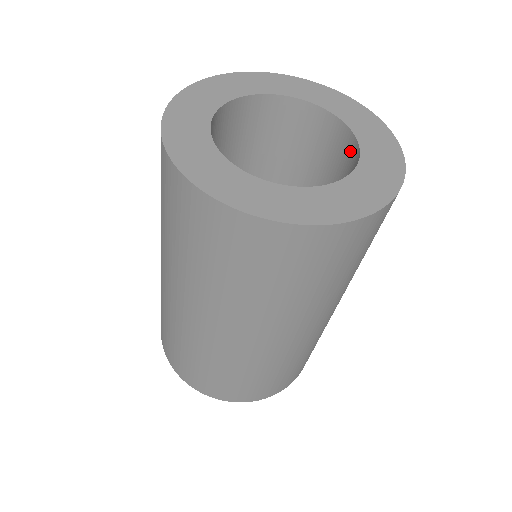
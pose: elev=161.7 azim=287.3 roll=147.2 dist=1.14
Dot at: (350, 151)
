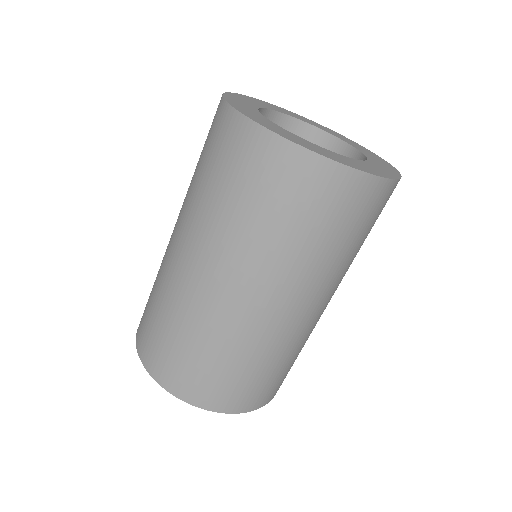
Dot at: occluded
